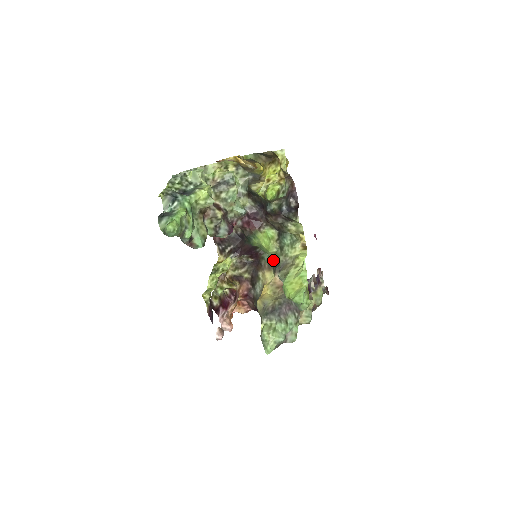
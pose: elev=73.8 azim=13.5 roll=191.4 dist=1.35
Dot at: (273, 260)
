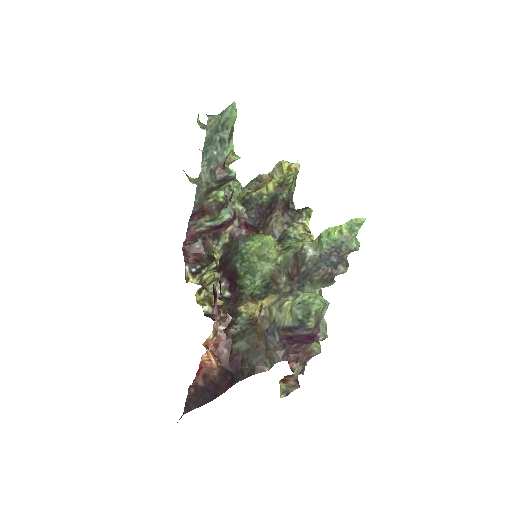
Dot at: (261, 287)
